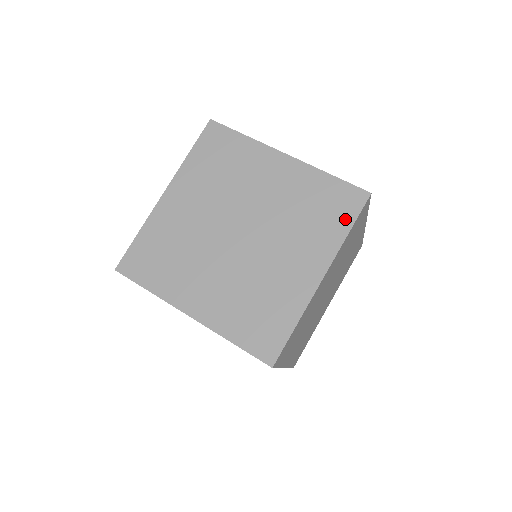
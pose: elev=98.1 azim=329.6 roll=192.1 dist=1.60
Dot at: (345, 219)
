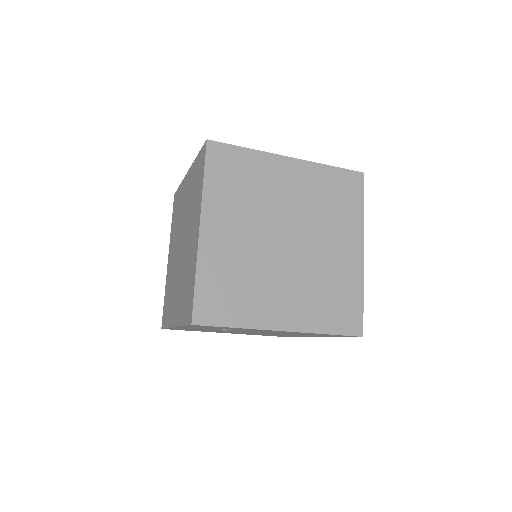
Dot at: (357, 199)
